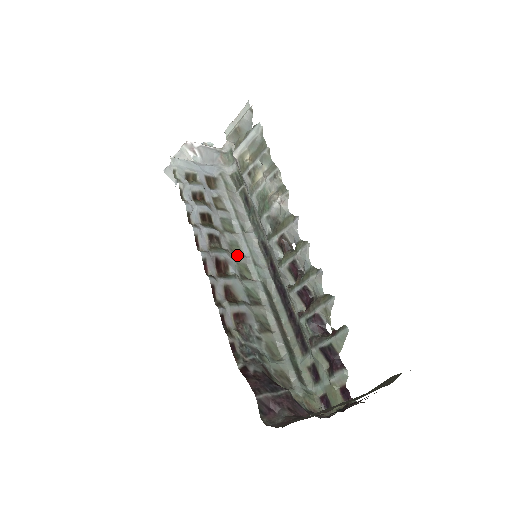
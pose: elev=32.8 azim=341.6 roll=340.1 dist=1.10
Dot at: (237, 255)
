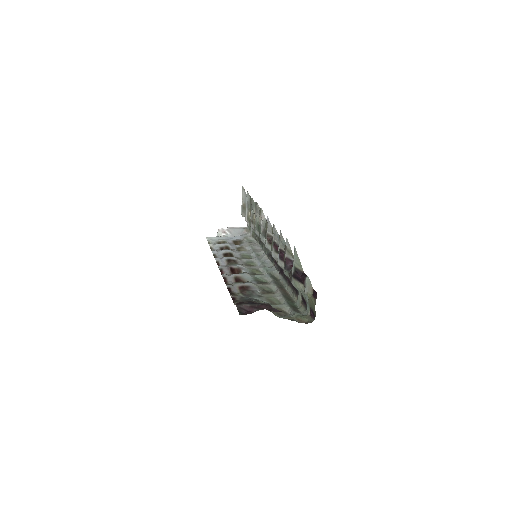
Dot at: (251, 266)
